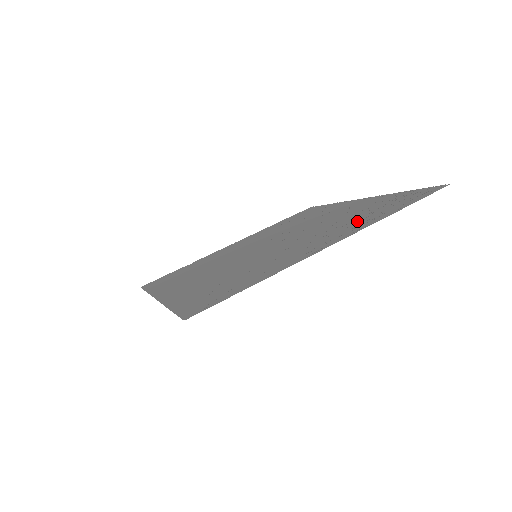
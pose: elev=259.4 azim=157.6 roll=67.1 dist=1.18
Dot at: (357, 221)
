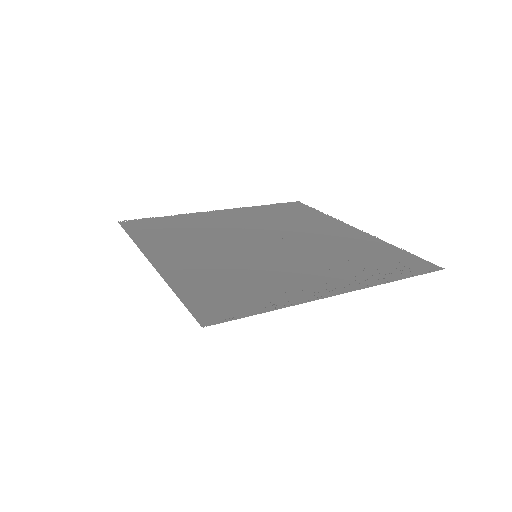
Dot at: (360, 269)
